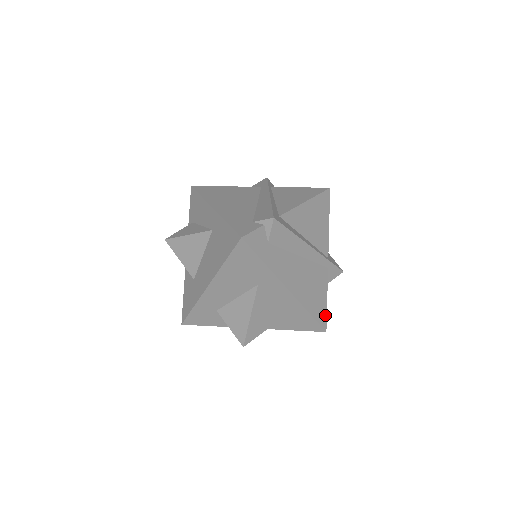
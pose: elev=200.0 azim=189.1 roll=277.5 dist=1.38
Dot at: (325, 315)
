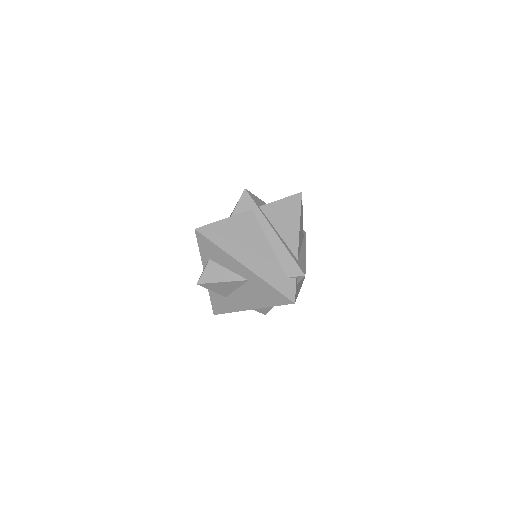
Dot at: occluded
